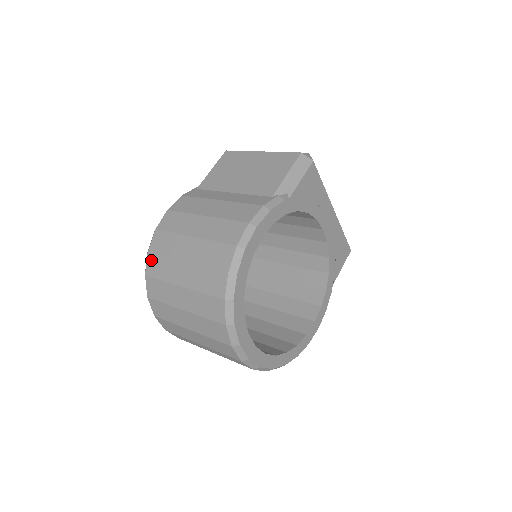
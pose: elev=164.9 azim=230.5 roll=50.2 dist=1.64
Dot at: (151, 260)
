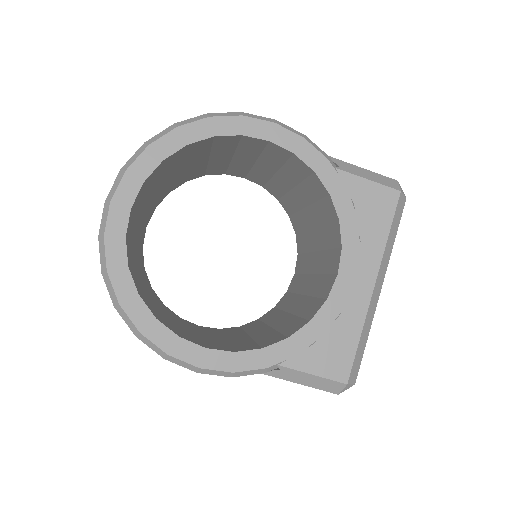
Dot at: occluded
